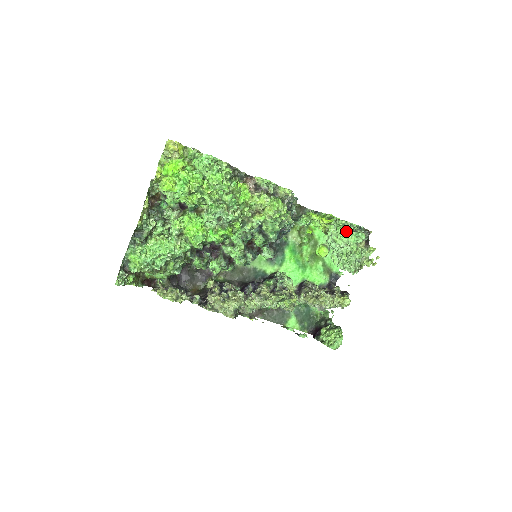
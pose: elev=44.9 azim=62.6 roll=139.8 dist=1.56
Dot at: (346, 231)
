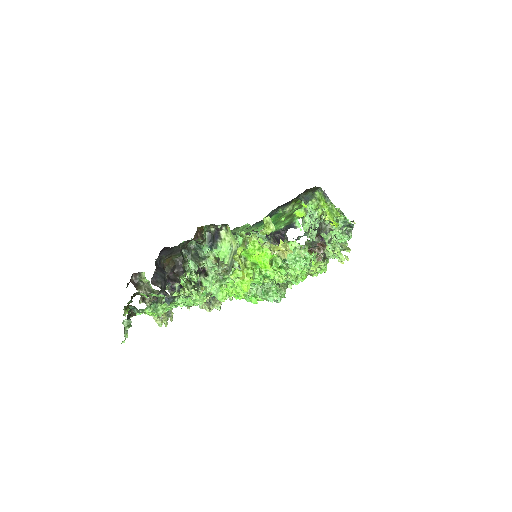
Dot at: (341, 231)
